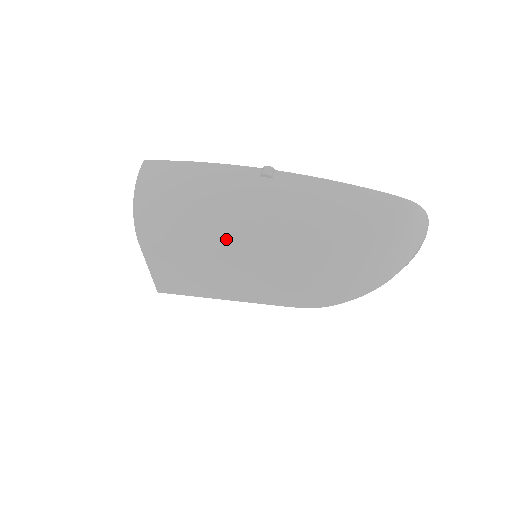
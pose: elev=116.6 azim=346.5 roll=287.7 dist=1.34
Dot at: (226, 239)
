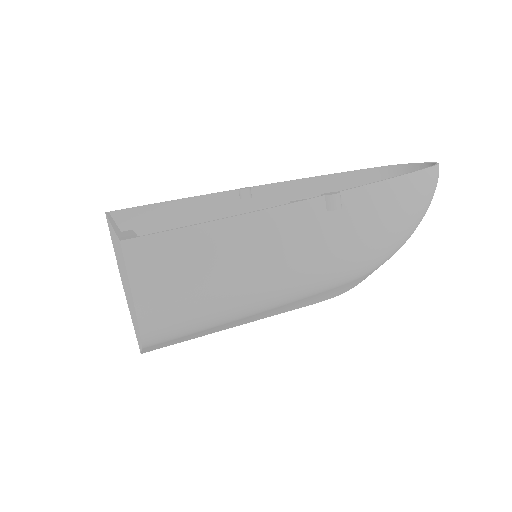
Dot at: (287, 299)
